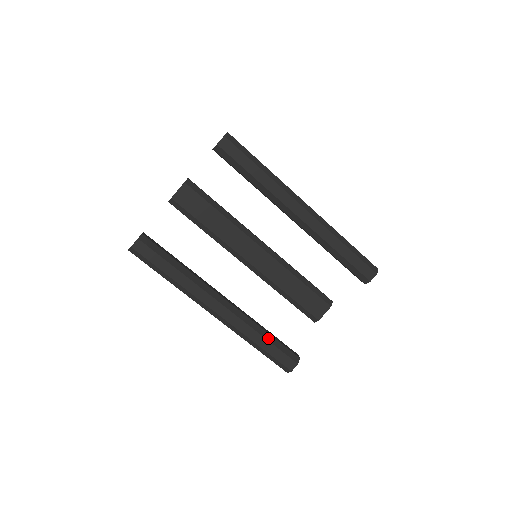
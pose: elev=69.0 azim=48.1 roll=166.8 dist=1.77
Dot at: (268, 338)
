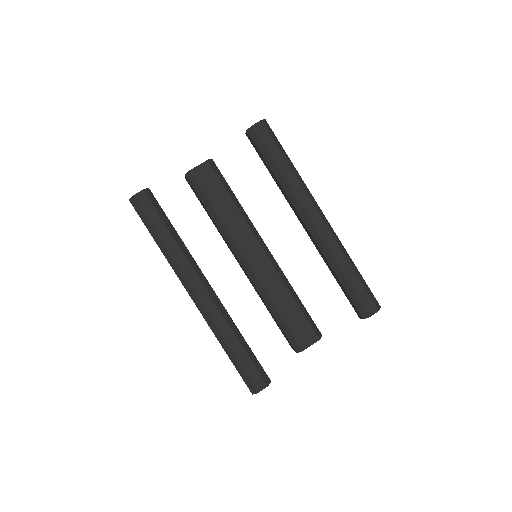
Dot at: (243, 344)
